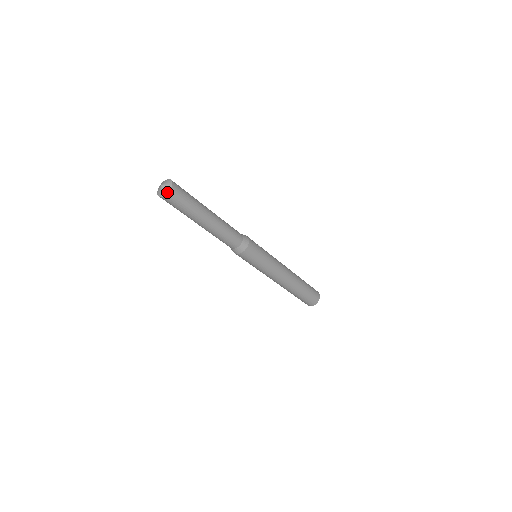
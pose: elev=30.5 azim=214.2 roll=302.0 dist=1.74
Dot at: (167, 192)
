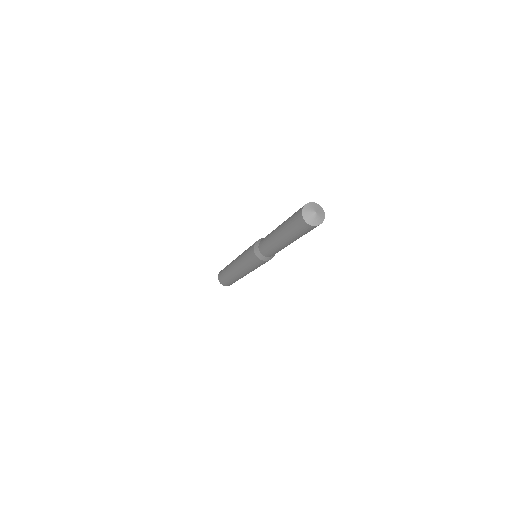
Dot at: (315, 225)
